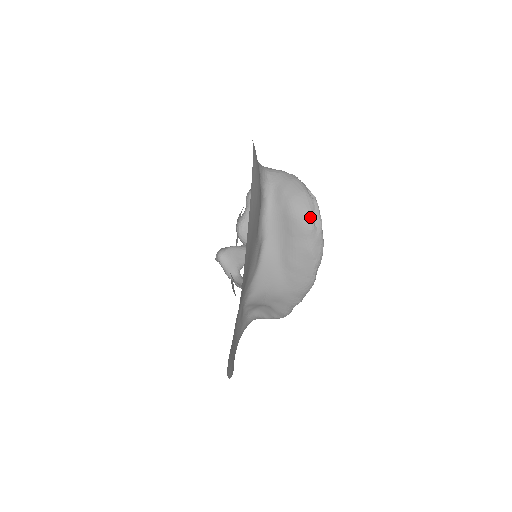
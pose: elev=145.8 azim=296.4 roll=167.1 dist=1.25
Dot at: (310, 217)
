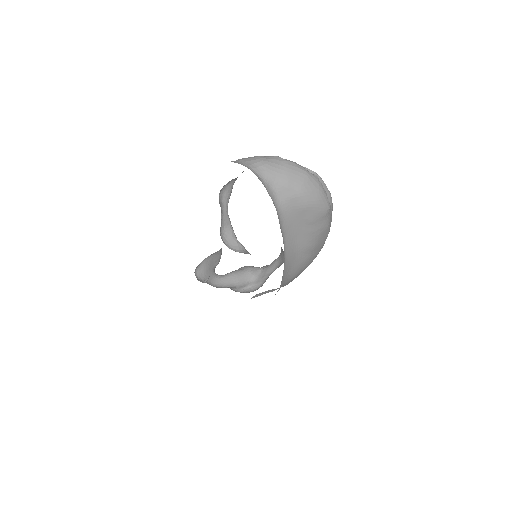
Dot at: (325, 198)
